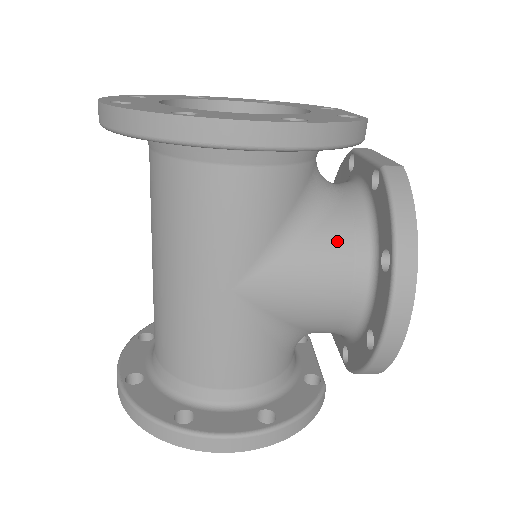
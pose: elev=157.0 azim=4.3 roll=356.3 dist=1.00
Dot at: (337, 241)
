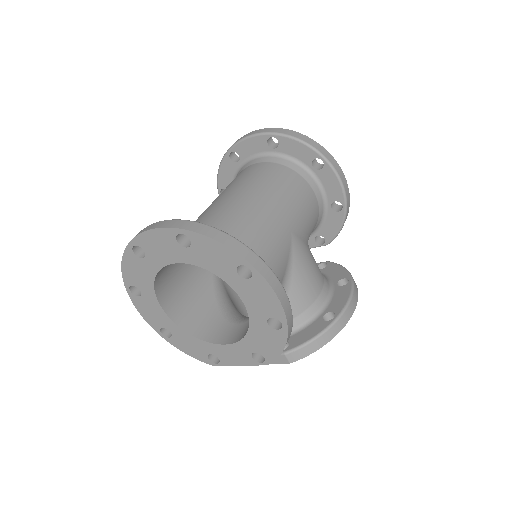
Dot at: occluded
